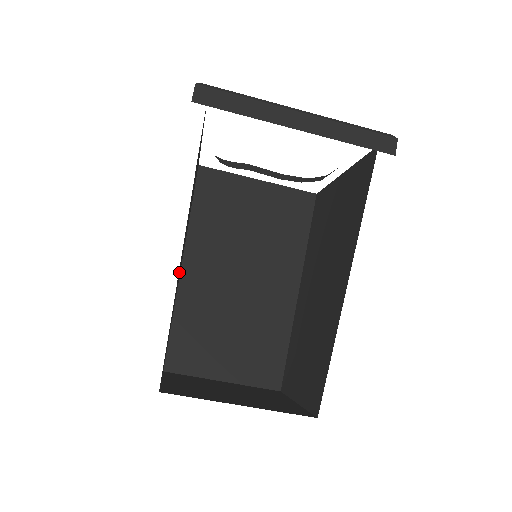
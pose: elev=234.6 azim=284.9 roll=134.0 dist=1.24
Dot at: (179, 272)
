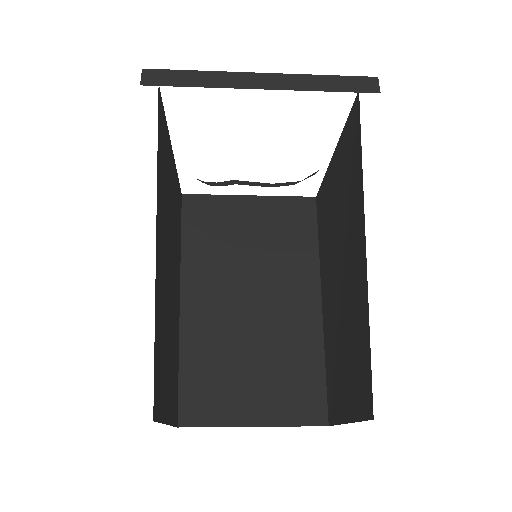
Dot at: (164, 281)
